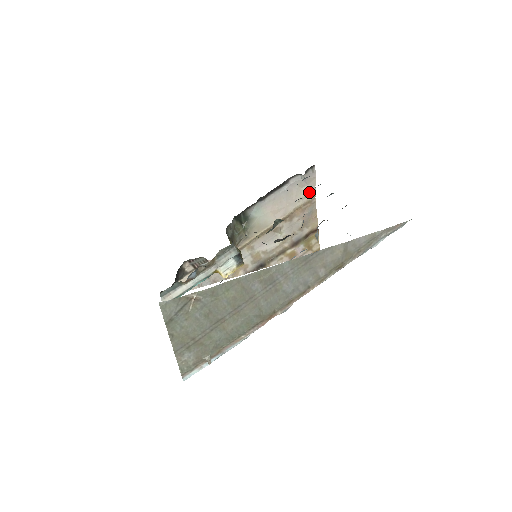
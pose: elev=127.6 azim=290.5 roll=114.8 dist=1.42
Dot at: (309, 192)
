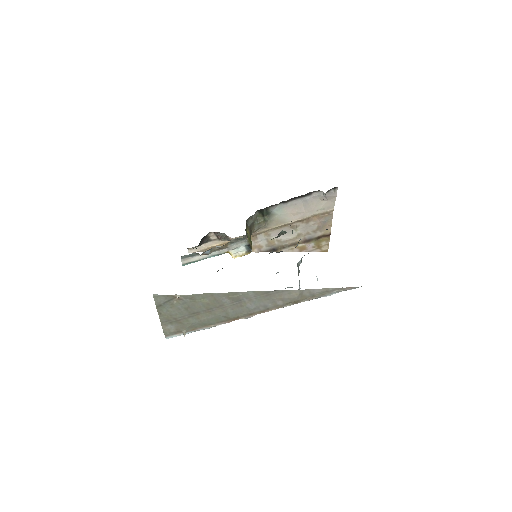
Dot at: (328, 206)
